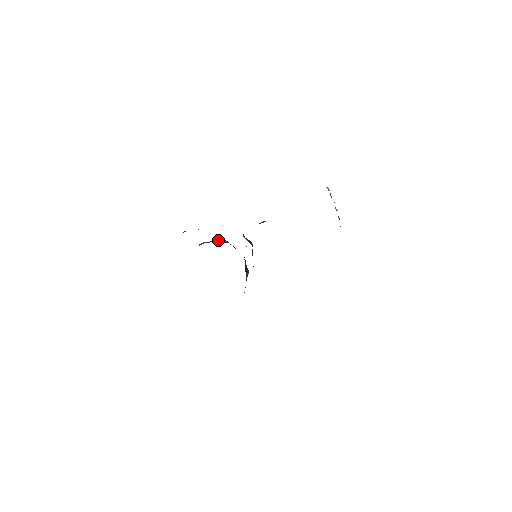
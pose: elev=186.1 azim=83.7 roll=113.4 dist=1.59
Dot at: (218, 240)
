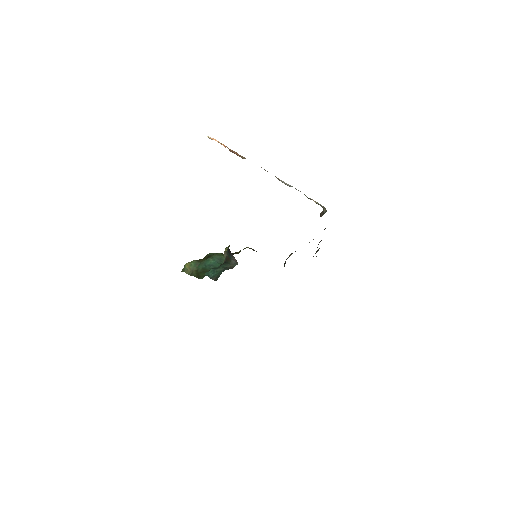
Dot at: (215, 258)
